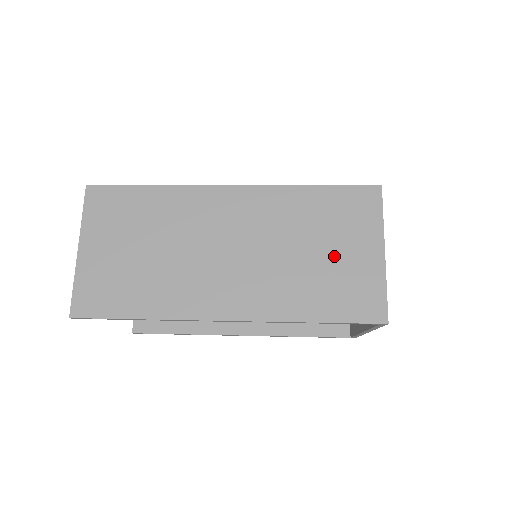
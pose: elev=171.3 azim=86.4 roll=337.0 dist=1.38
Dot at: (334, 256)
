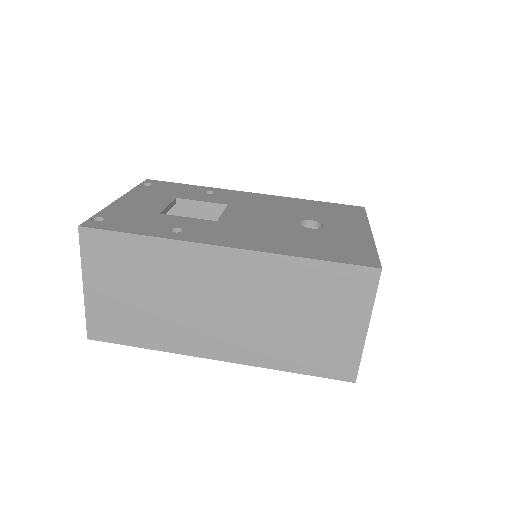
Dot at: (319, 326)
